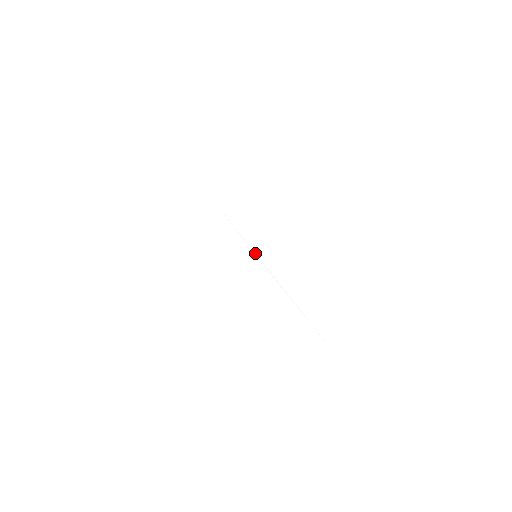
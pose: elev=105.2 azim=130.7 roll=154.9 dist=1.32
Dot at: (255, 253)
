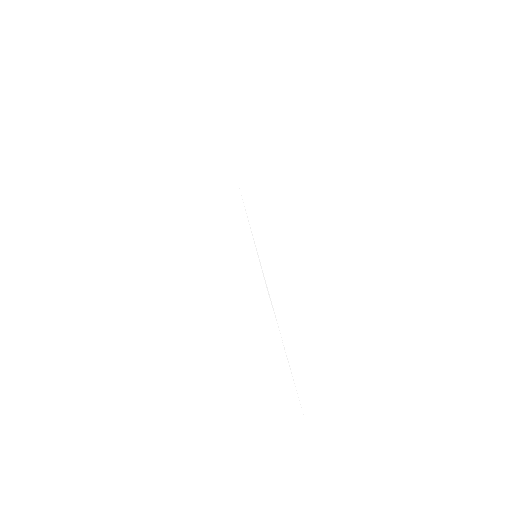
Dot at: occluded
